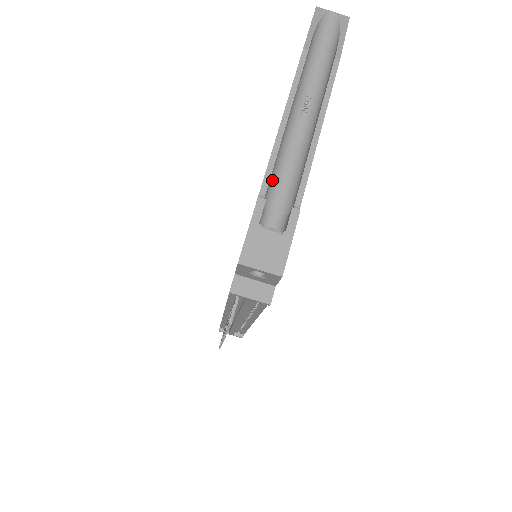
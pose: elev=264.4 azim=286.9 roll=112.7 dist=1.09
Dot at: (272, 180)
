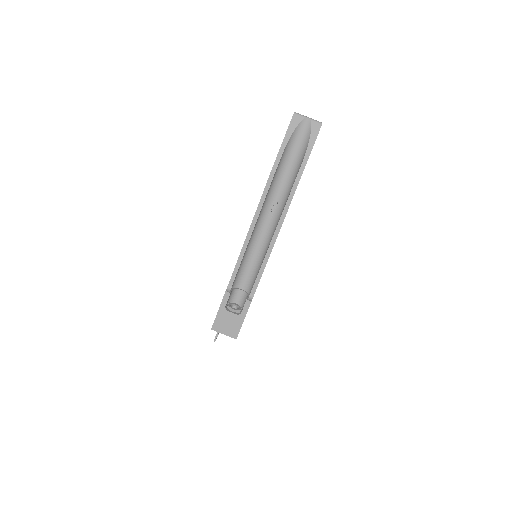
Dot at: (241, 269)
